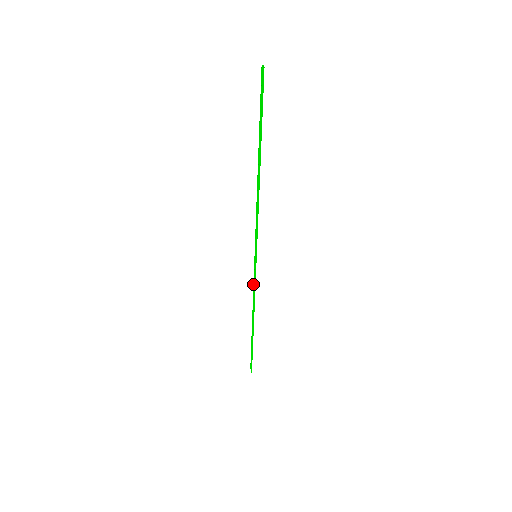
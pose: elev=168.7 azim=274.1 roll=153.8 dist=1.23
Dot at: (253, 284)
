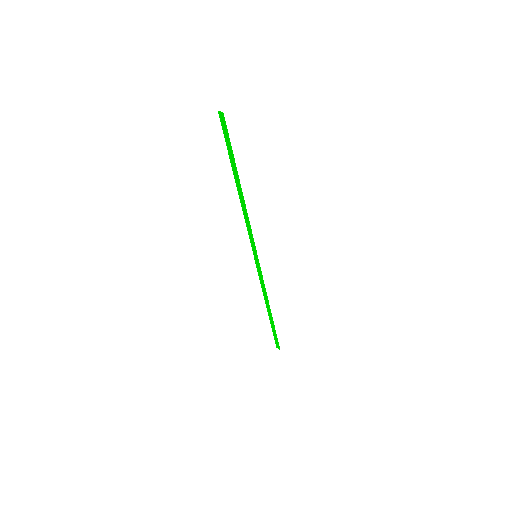
Dot at: occluded
